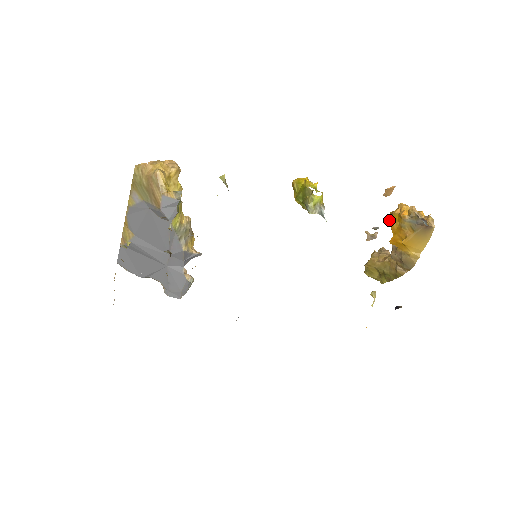
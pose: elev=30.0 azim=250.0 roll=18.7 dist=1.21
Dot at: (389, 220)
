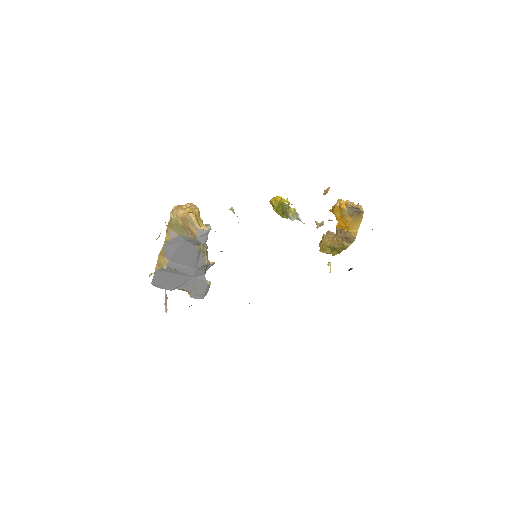
Dot at: (333, 212)
